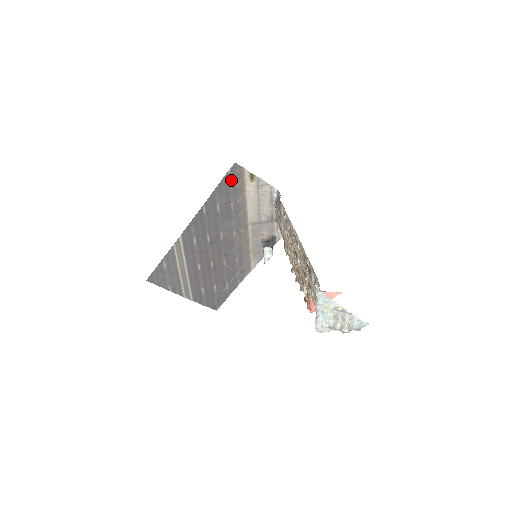
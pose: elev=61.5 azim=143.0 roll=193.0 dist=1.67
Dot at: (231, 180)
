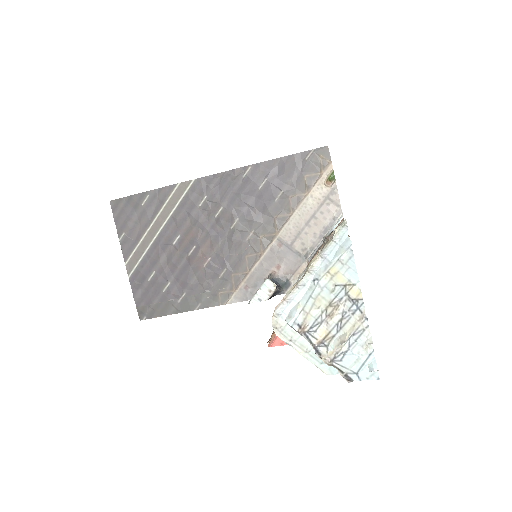
Dot at: (306, 163)
